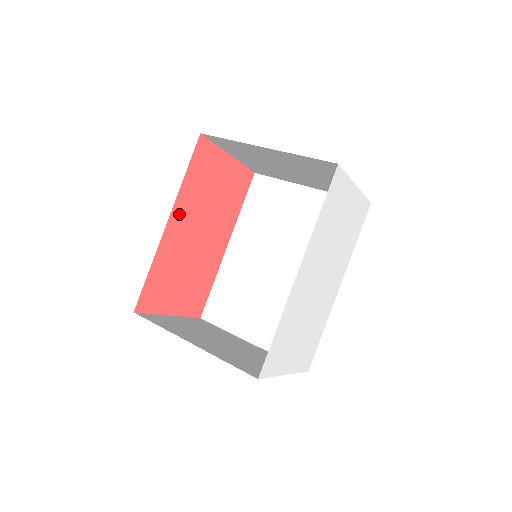
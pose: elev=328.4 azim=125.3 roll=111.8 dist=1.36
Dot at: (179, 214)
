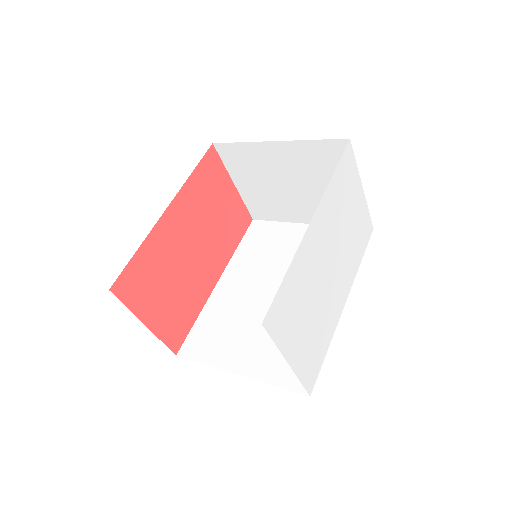
Dot at: (179, 208)
